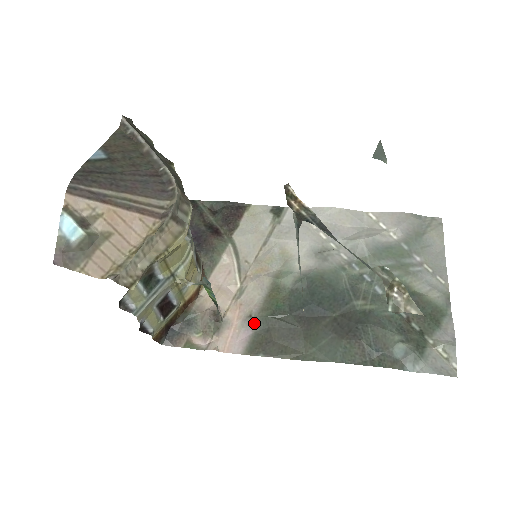
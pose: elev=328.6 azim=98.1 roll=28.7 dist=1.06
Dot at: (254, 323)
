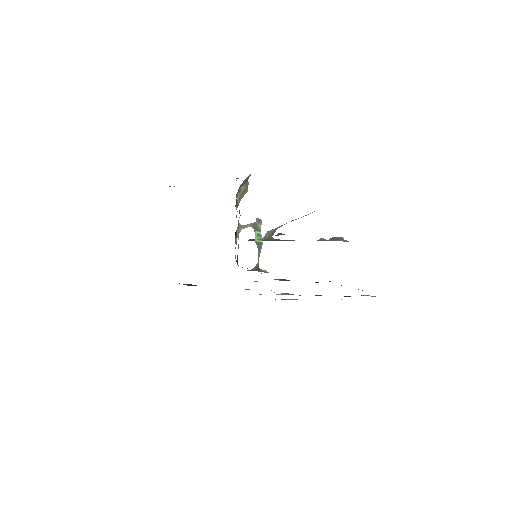
Dot at: occluded
